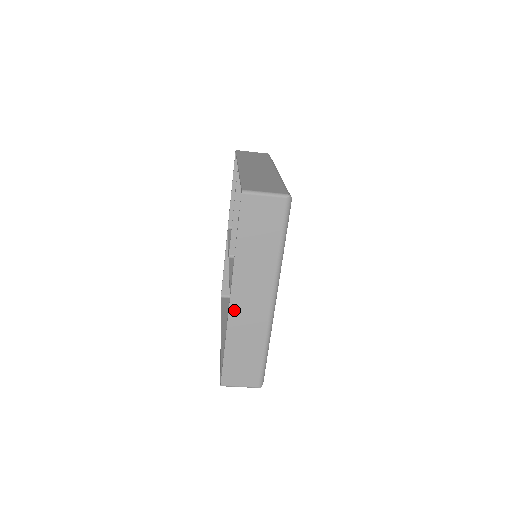
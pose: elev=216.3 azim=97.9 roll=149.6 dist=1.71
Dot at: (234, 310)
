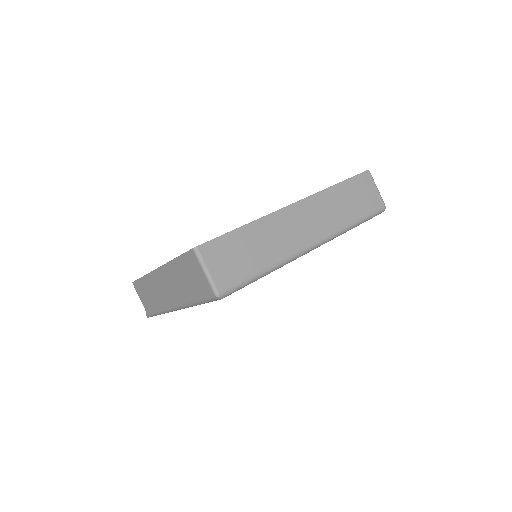
Dot at: (286, 213)
